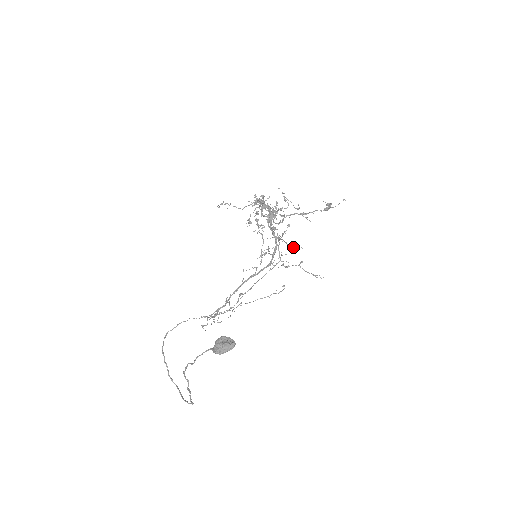
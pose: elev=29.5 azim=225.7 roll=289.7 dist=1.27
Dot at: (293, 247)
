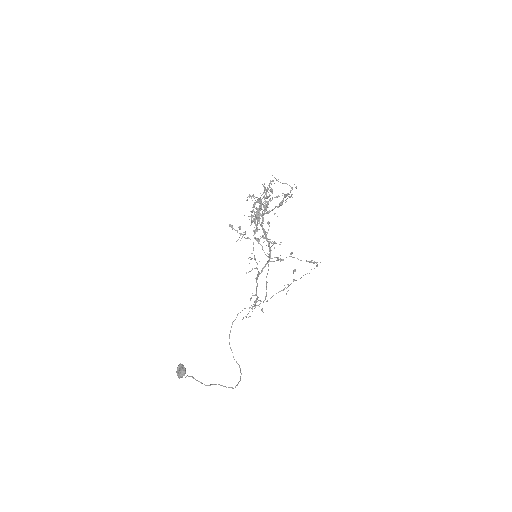
Dot at: (276, 243)
